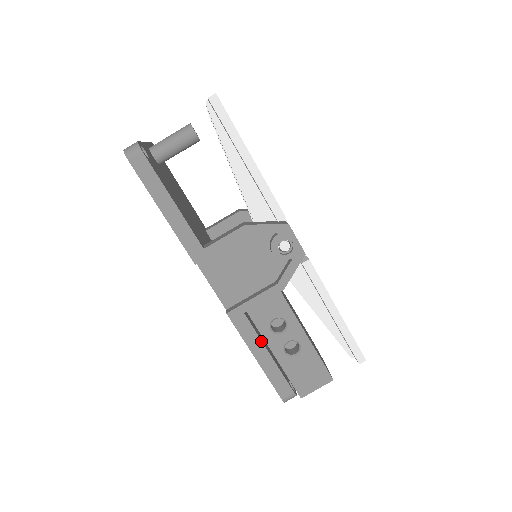
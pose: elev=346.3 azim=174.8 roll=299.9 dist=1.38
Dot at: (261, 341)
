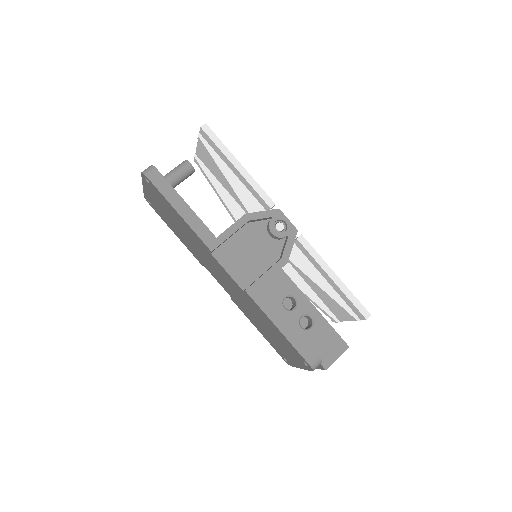
Dot at: (279, 311)
